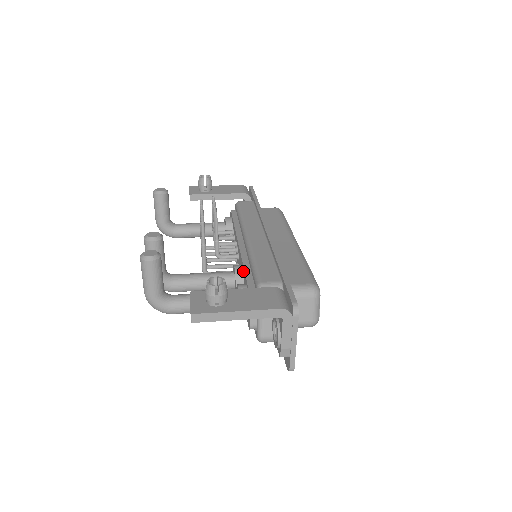
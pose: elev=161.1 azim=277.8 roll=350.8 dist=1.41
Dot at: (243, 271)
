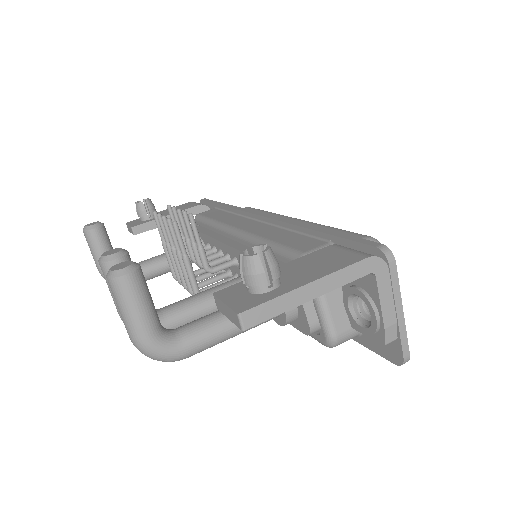
Dot at: occluded
